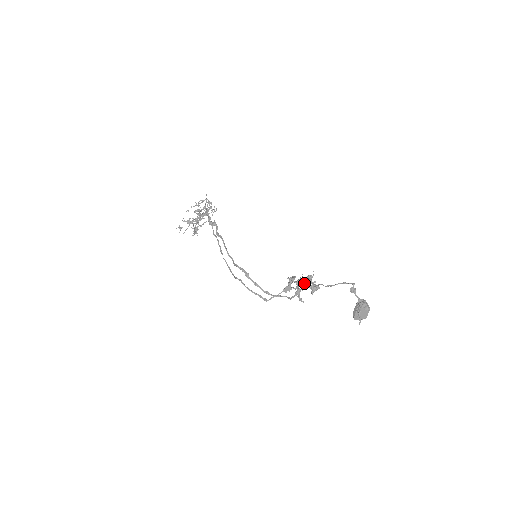
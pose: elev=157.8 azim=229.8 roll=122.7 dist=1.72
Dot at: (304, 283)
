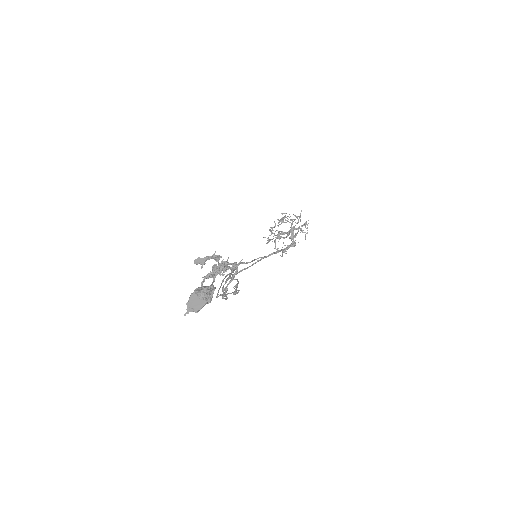
Dot at: (233, 276)
